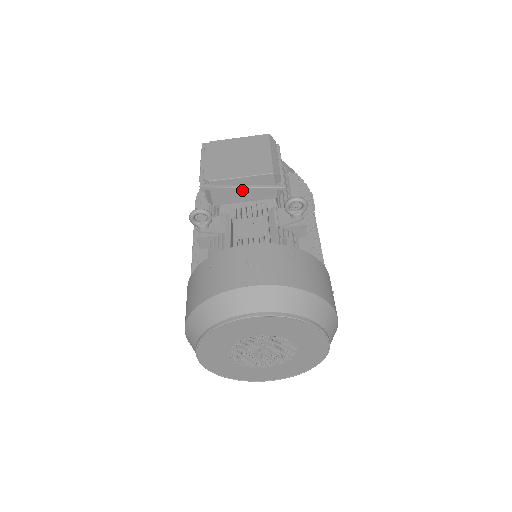
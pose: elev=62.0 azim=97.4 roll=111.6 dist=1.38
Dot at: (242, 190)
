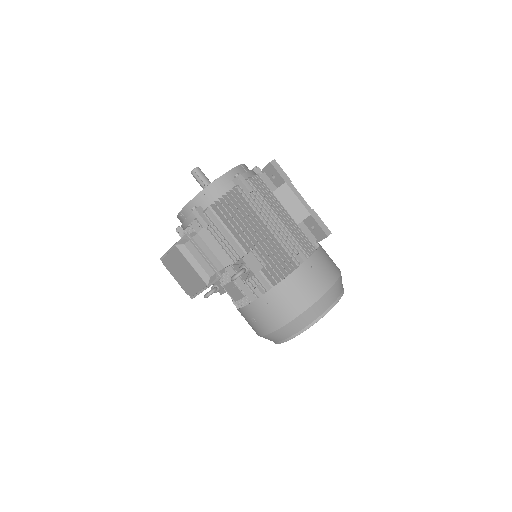
Dot at: occluded
